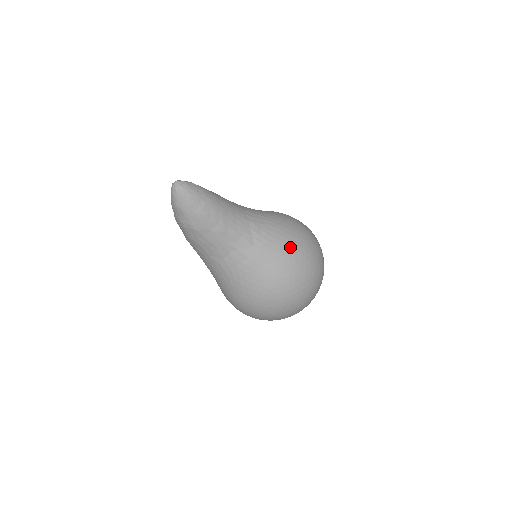
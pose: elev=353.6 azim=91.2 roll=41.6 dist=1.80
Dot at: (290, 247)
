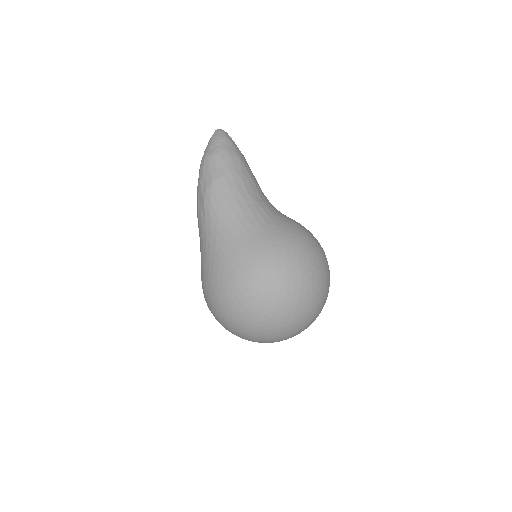
Dot at: occluded
